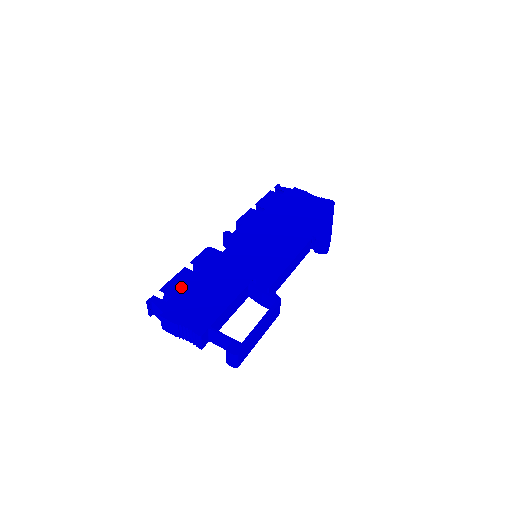
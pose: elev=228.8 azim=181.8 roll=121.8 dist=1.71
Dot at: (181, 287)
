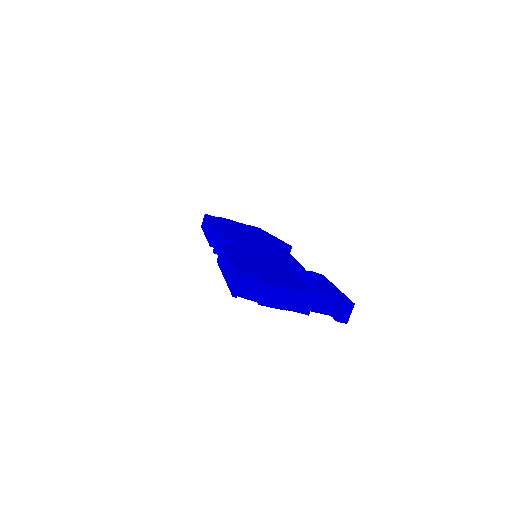
Dot at: (249, 267)
